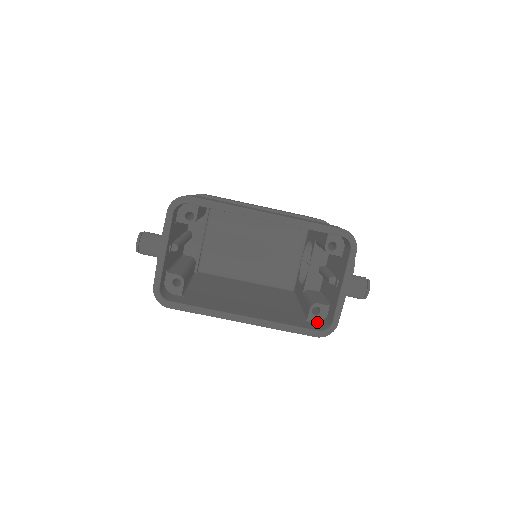
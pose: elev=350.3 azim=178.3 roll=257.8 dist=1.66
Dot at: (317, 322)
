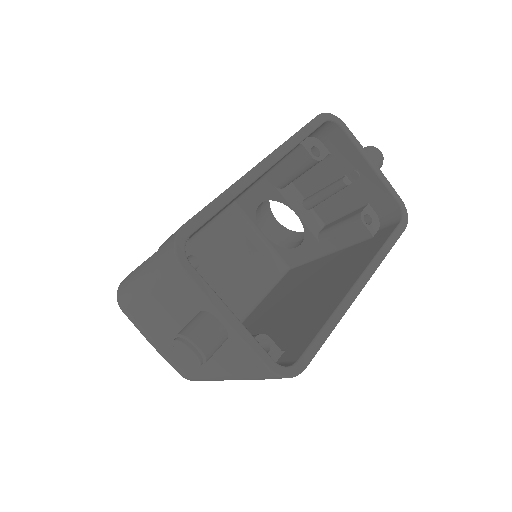
Dot at: (378, 228)
